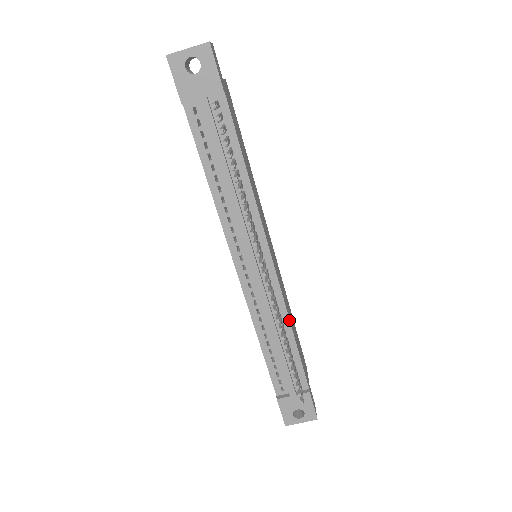
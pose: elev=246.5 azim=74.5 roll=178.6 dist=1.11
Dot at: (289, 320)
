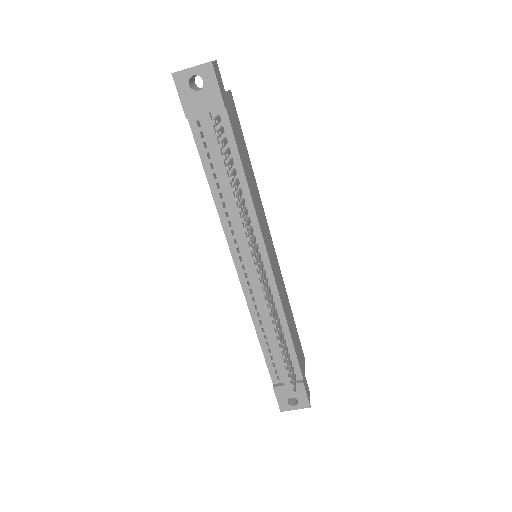
Dot at: (285, 316)
